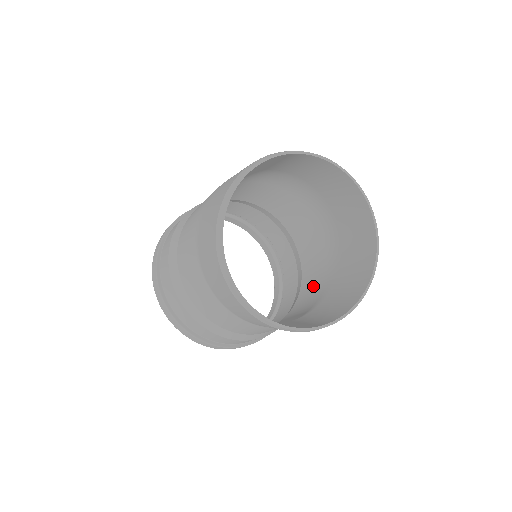
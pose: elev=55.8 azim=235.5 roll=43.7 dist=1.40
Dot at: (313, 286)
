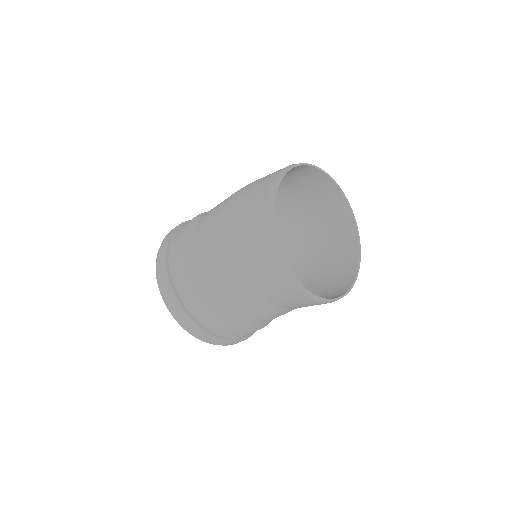
Dot at: (297, 278)
